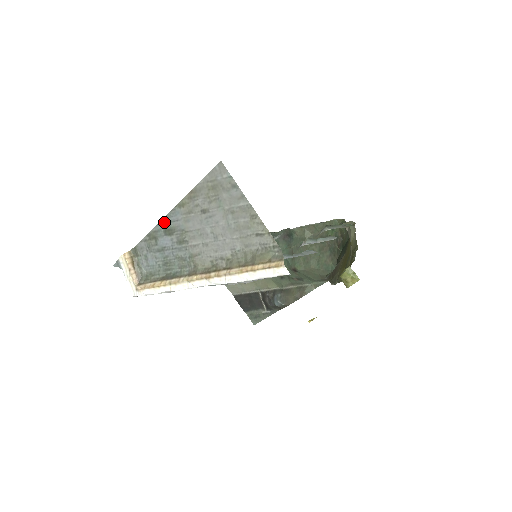
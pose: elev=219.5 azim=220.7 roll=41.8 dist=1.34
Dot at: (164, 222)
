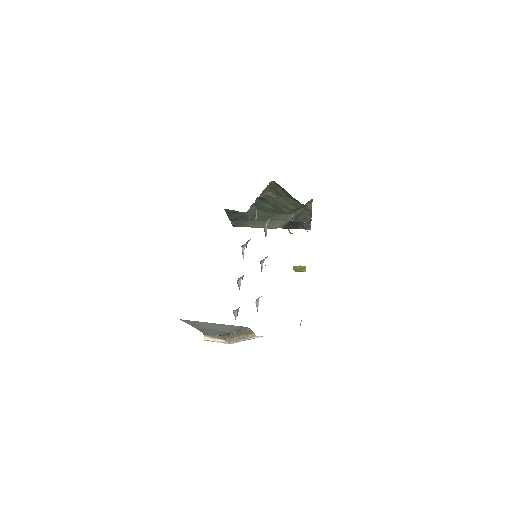
Dot at: occluded
